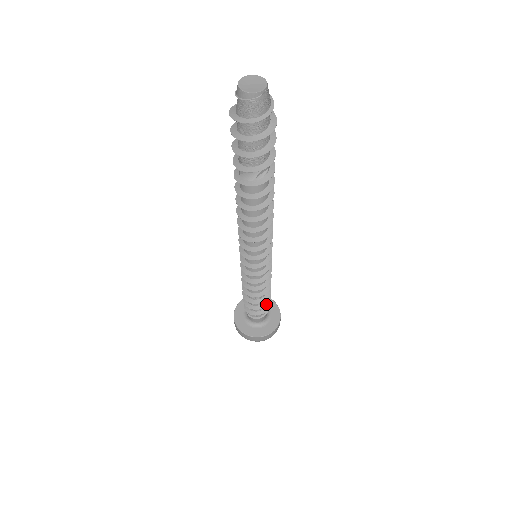
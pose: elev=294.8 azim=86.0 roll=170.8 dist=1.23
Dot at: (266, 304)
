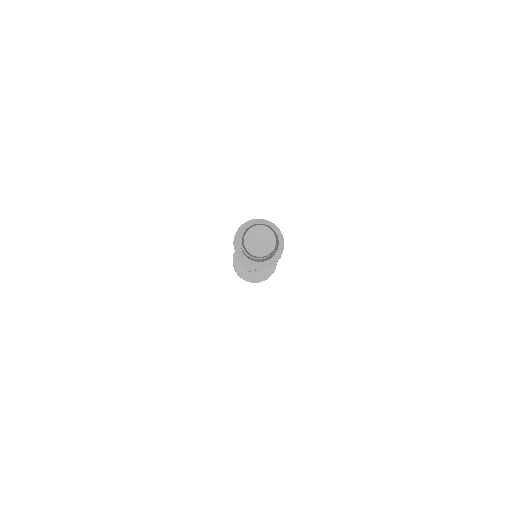
Dot at: occluded
